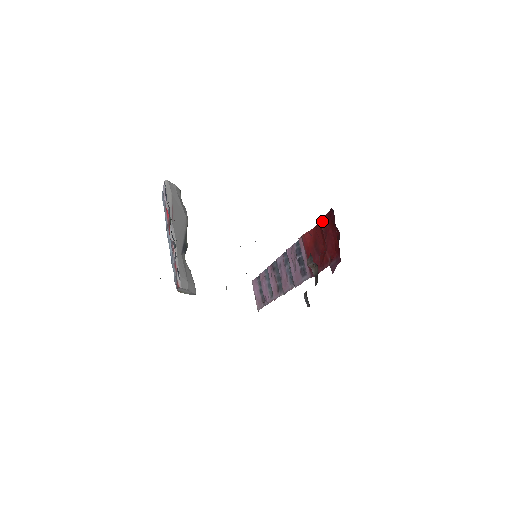
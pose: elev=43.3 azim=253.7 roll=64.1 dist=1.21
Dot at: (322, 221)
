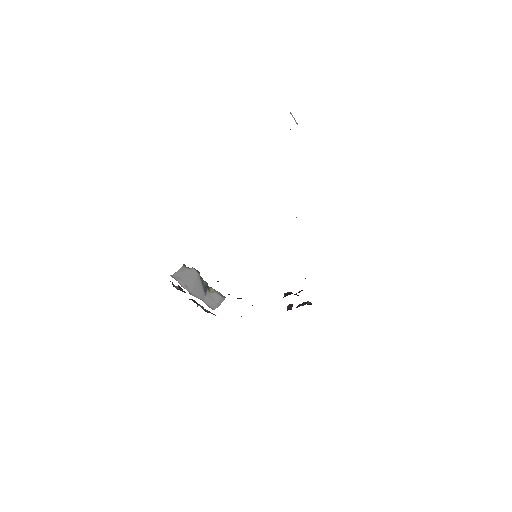
Dot at: occluded
